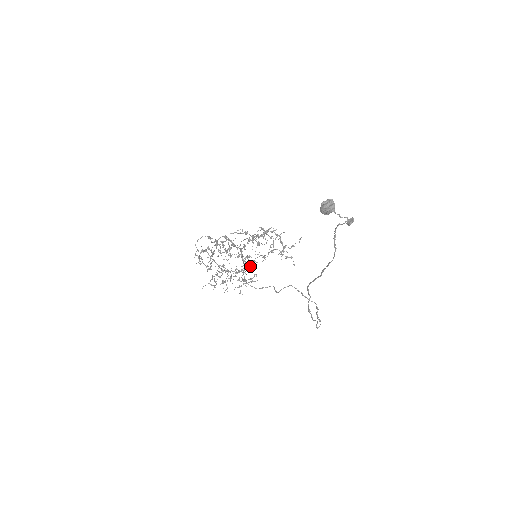
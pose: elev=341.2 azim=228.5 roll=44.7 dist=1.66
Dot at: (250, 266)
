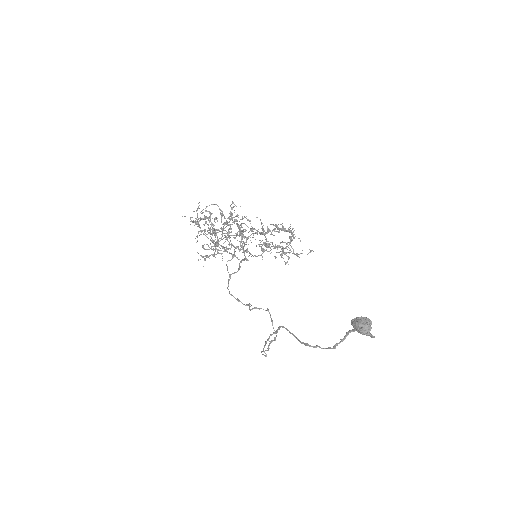
Dot at: occluded
